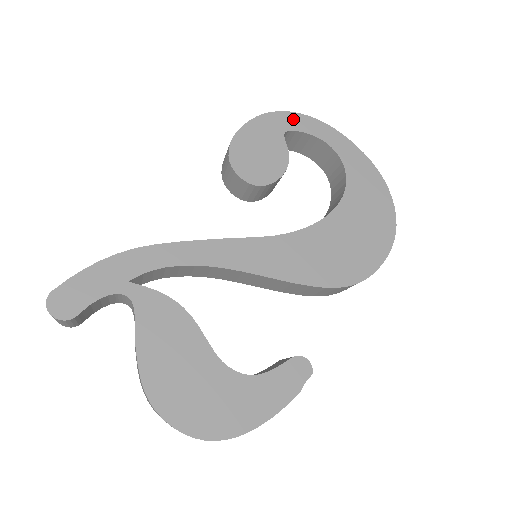
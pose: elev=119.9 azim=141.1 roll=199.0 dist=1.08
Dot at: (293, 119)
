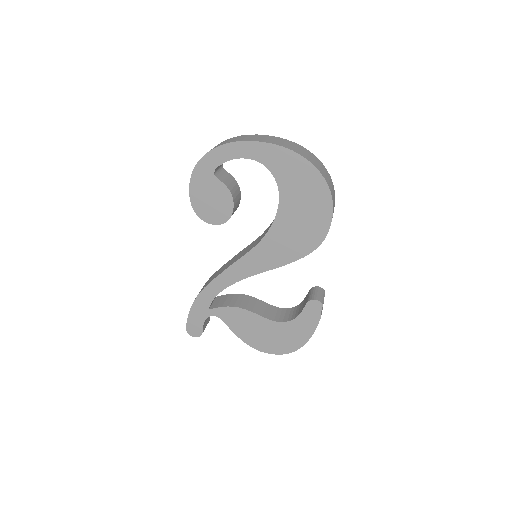
Dot at: (211, 158)
